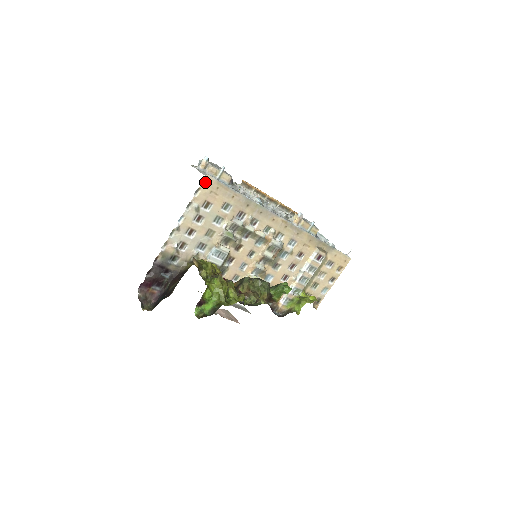
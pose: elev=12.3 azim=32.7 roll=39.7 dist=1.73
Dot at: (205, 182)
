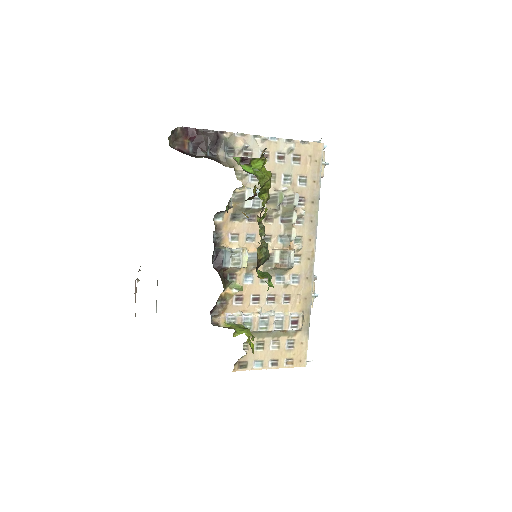
Dot at: (316, 145)
